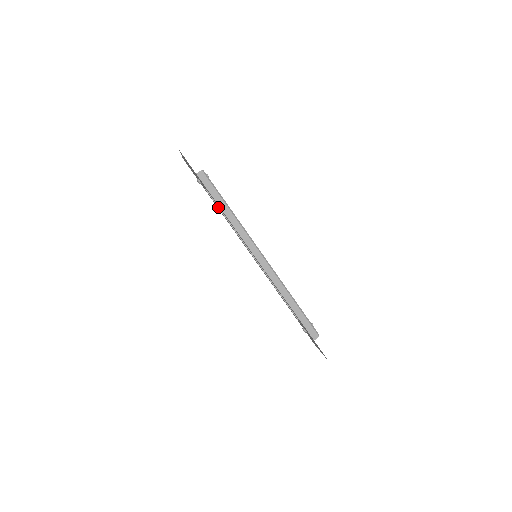
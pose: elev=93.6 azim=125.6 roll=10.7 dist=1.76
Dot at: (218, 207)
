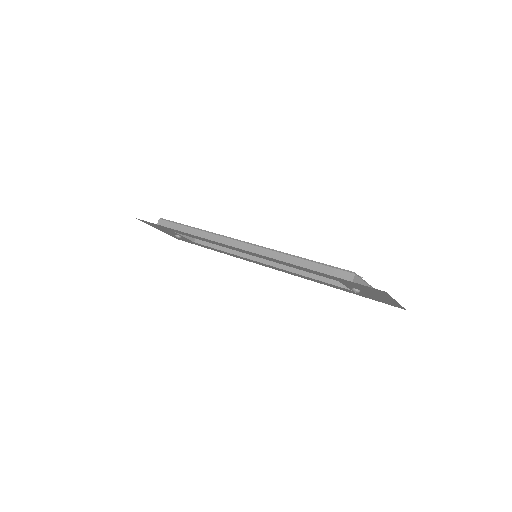
Dot at: (211, 247)
